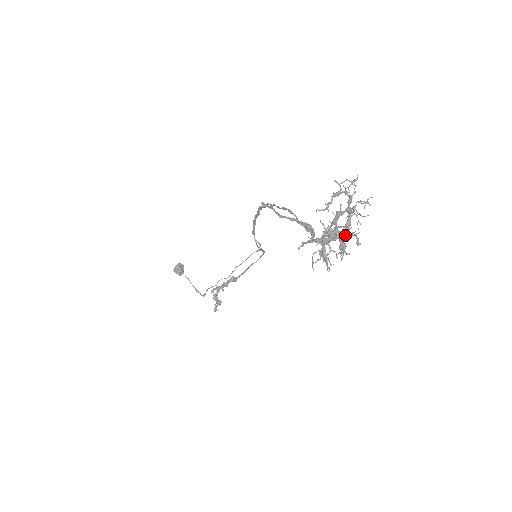
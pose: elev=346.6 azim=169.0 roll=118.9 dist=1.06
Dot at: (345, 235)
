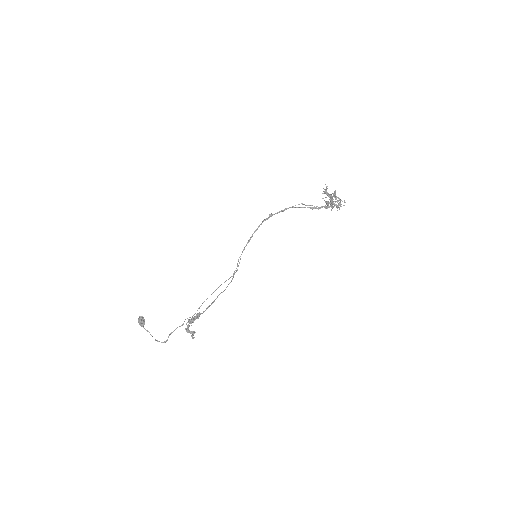
Dot at: (337, 201)
